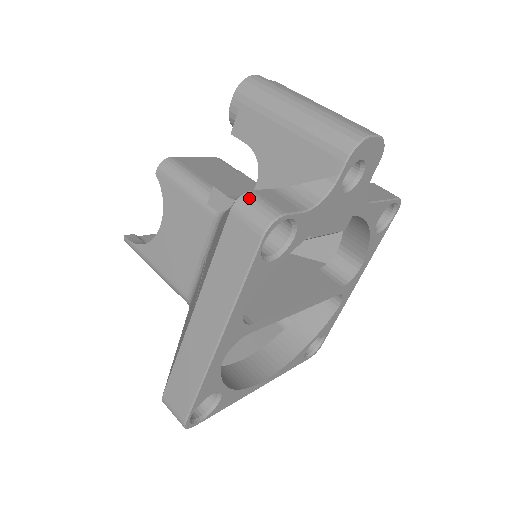
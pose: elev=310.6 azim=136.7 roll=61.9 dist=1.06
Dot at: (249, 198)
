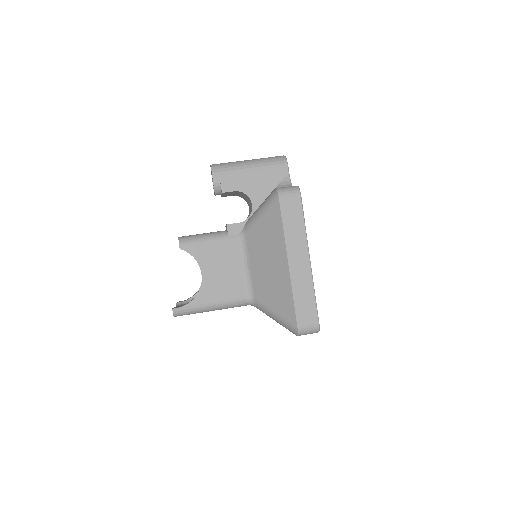
Dot at: (281, 189)
